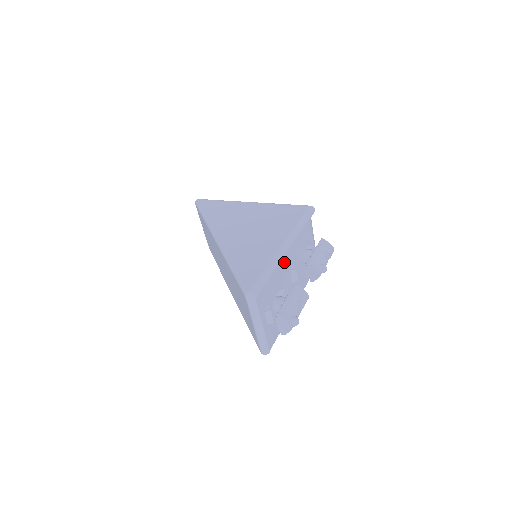
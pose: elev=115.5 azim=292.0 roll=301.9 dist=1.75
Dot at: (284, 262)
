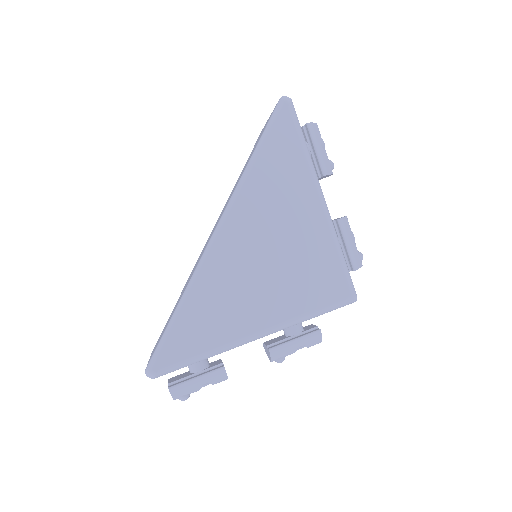
Dot at: occluded
